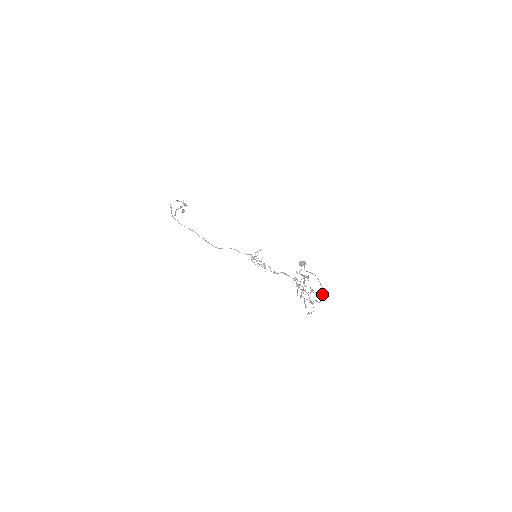
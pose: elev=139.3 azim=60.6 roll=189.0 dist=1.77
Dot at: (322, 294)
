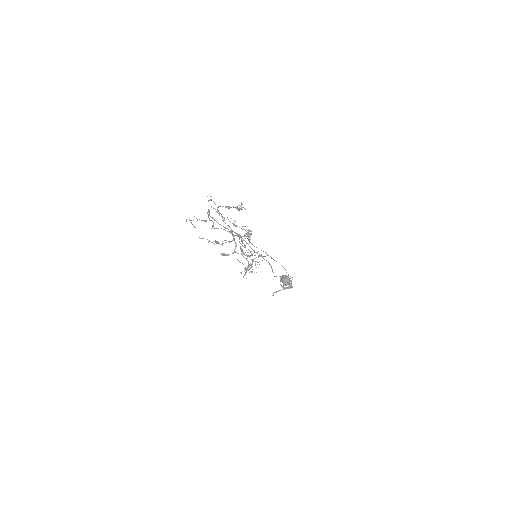
Dot at: occluded
